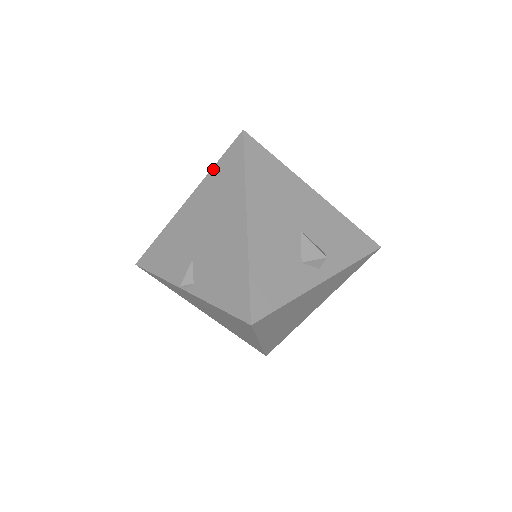
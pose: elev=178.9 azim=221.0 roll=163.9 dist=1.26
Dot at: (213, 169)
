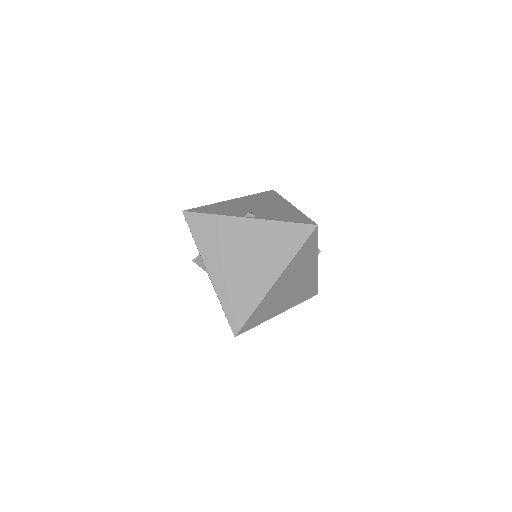
Dot at: (254, 194)
